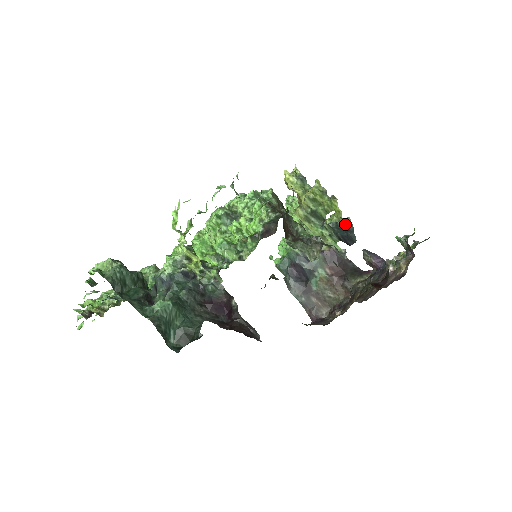
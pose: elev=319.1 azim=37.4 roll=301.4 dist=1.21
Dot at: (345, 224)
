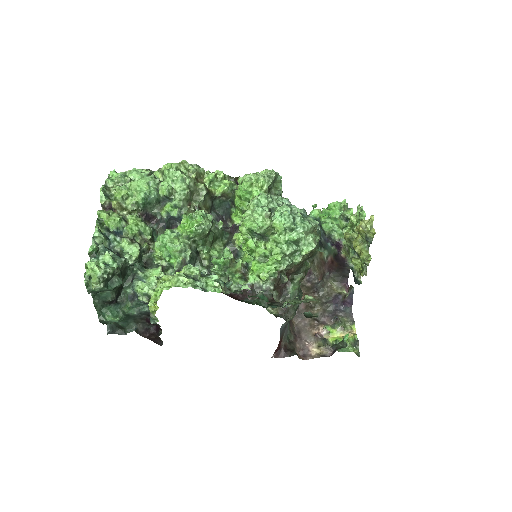
Dot at: (357, 279)
